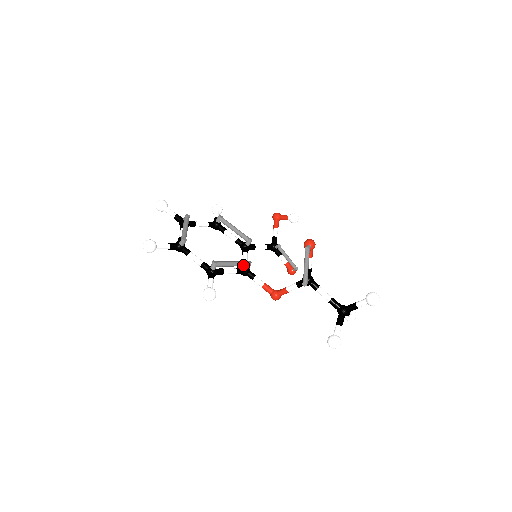
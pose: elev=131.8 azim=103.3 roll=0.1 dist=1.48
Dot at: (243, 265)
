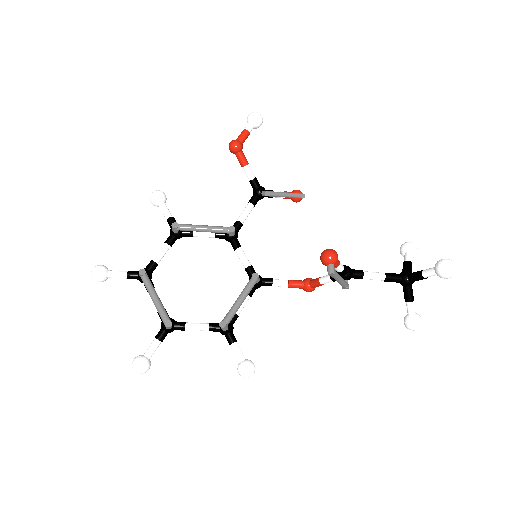
Dot at: occluded
